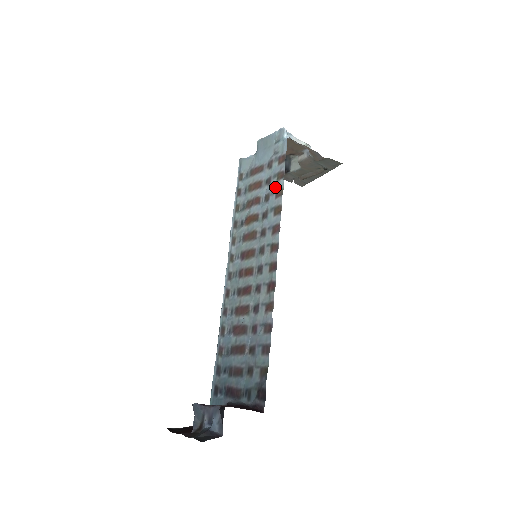
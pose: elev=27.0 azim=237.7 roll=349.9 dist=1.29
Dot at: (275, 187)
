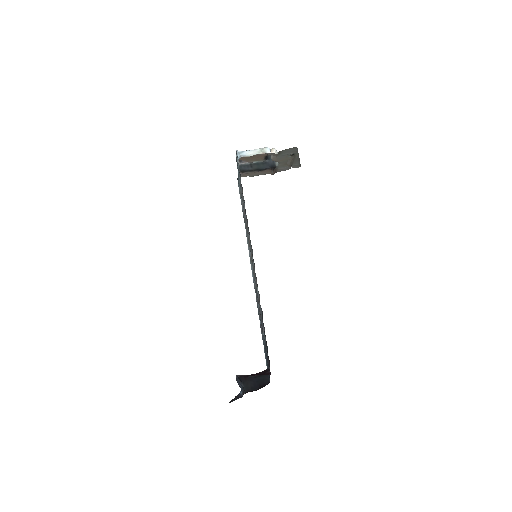
Dot at: (244, 202)
